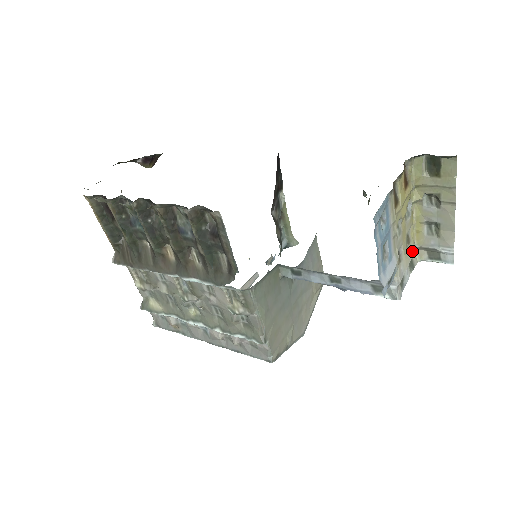
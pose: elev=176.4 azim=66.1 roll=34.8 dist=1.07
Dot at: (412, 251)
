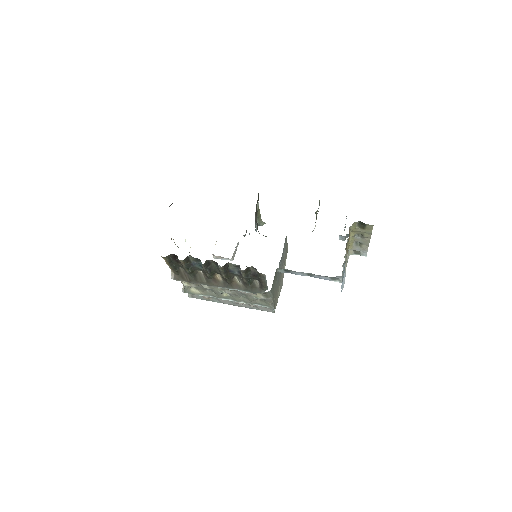
Dot at: occluded
